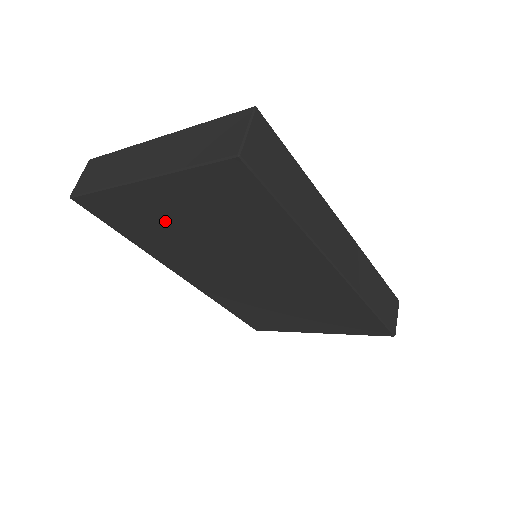
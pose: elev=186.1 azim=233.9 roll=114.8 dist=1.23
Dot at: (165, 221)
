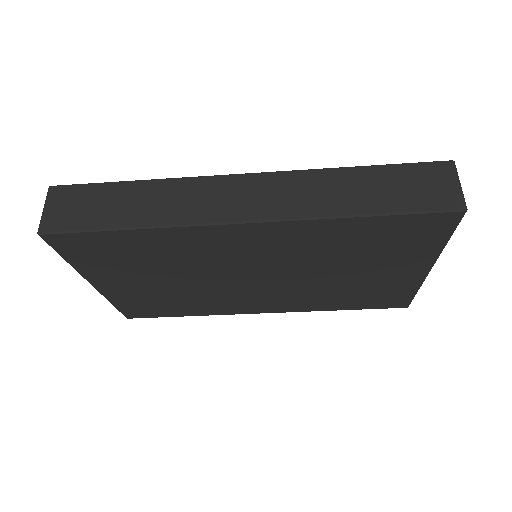
Dot at: (153, 292)
